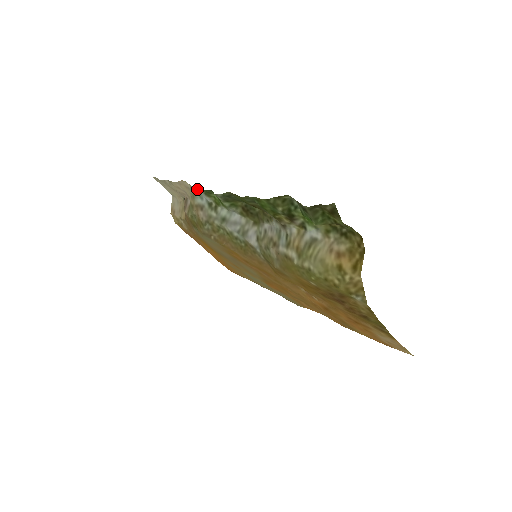
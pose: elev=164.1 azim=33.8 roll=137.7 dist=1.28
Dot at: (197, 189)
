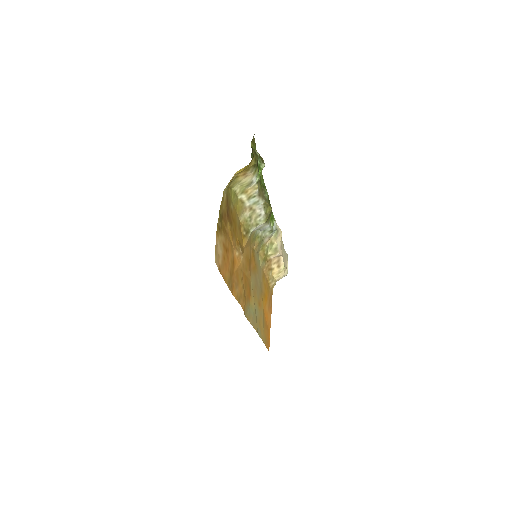
Dot at: (276, 225)
